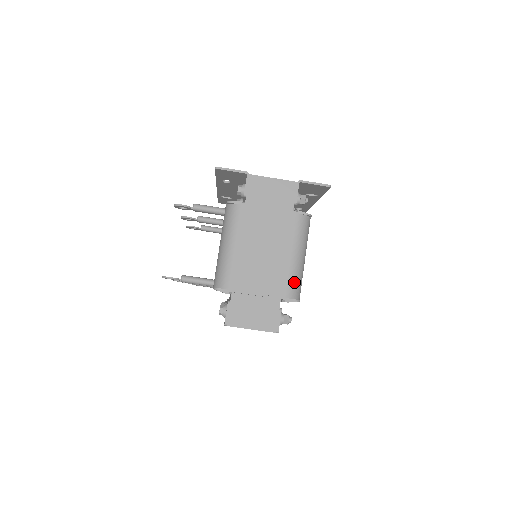
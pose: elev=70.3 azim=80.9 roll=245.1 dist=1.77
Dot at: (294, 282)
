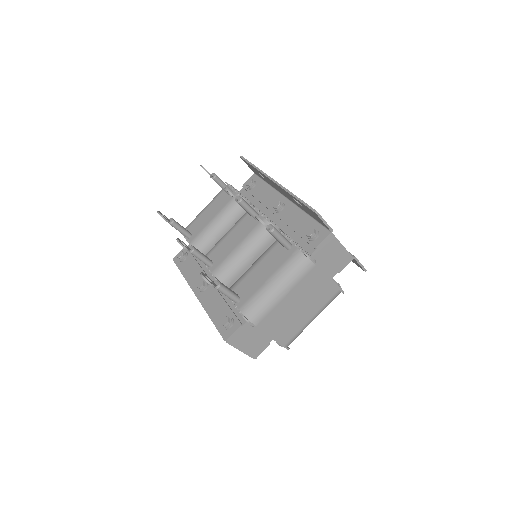
Dot at: (297, 336)
